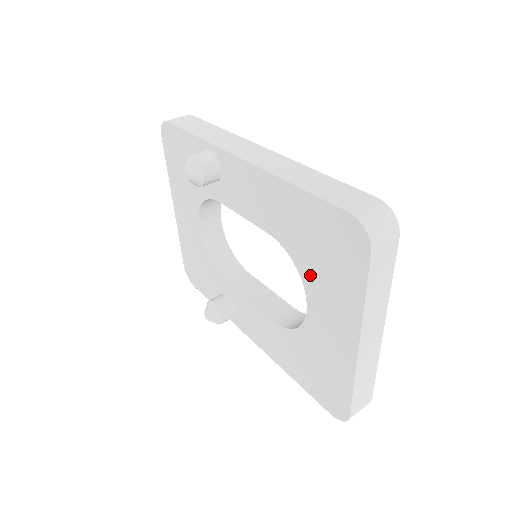
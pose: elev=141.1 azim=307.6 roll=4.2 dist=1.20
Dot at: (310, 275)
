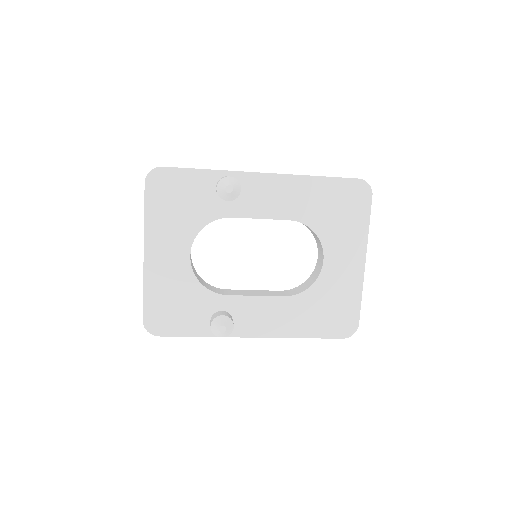
Dot at: (328, 233)
